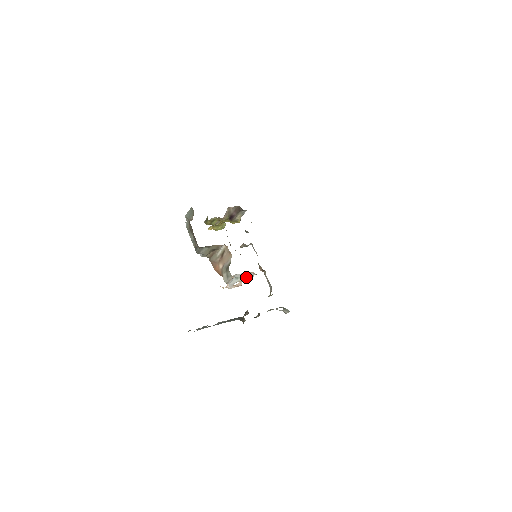
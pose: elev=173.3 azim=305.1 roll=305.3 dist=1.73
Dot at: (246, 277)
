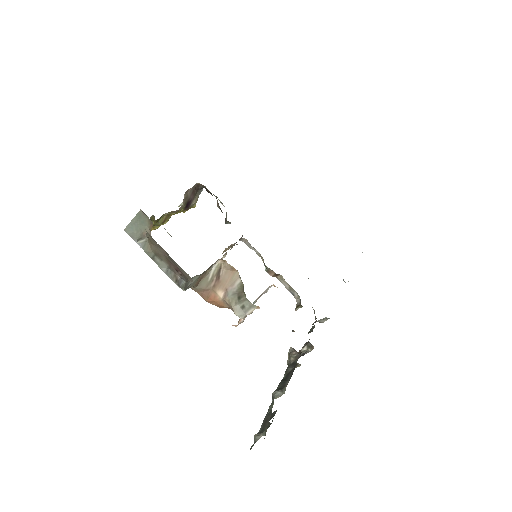
Dot at: (260, 295)
